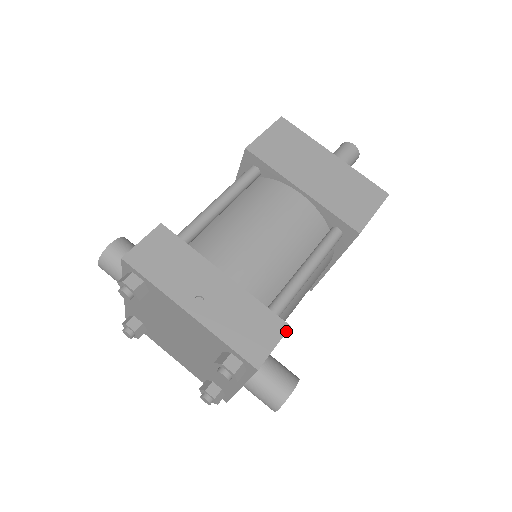
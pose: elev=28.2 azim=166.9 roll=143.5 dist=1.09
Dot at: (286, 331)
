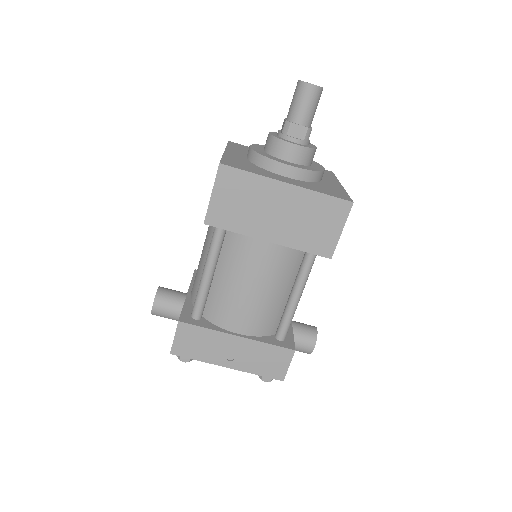
Dot at: (293, 355)
